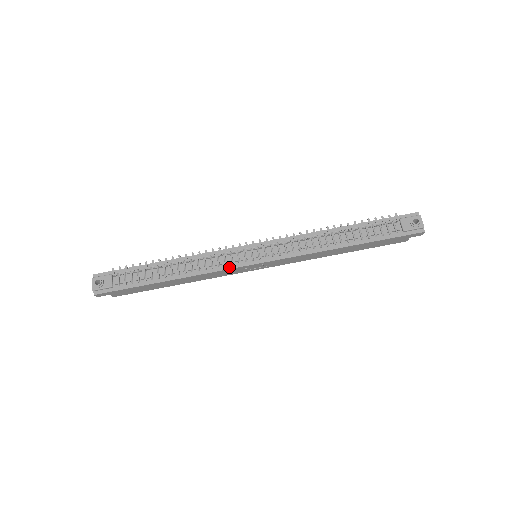
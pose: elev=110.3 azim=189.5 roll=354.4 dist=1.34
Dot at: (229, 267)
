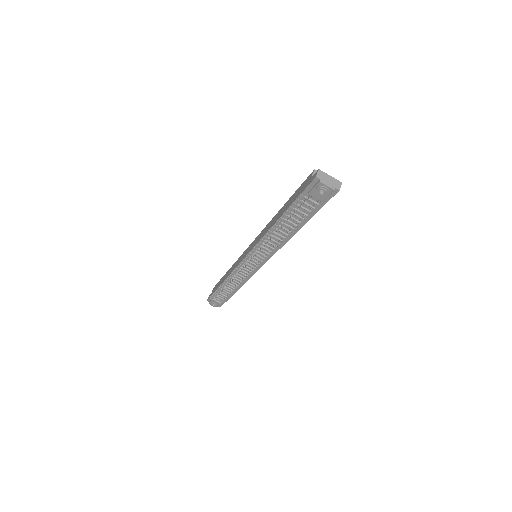
Dot at: (252, 274)
